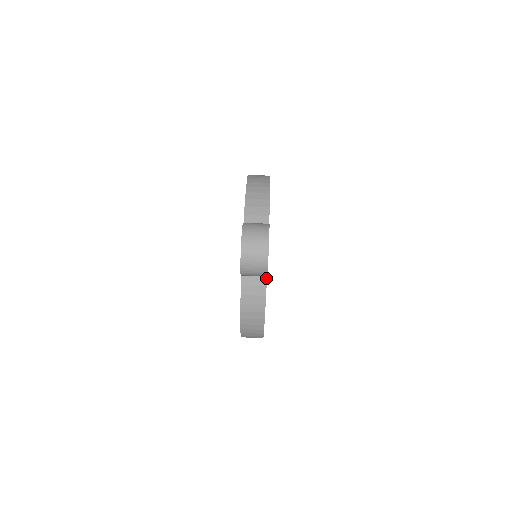
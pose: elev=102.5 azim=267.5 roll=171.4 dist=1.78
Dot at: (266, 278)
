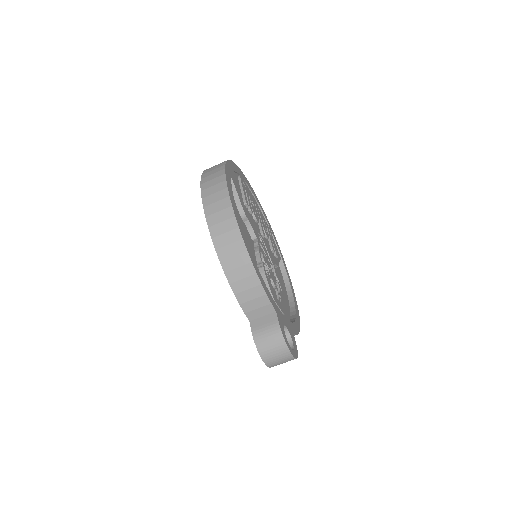
Dot at: (293, 334)
